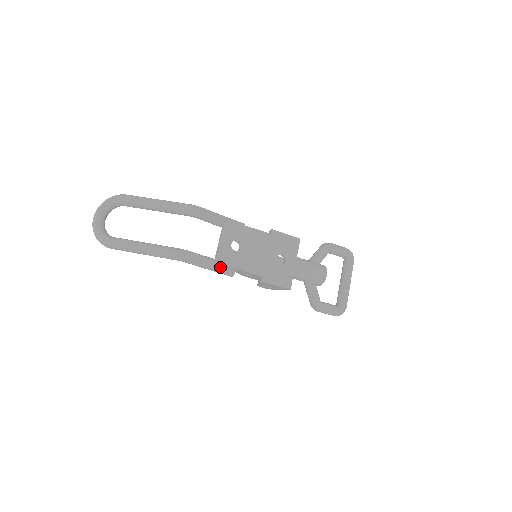
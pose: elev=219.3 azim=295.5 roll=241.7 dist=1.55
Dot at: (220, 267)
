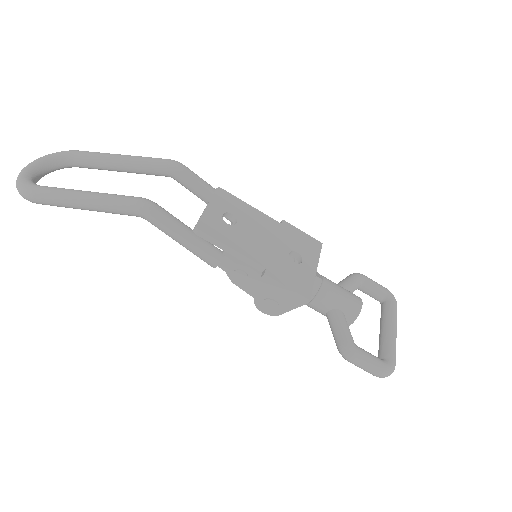
Dot at: (201, 241)
